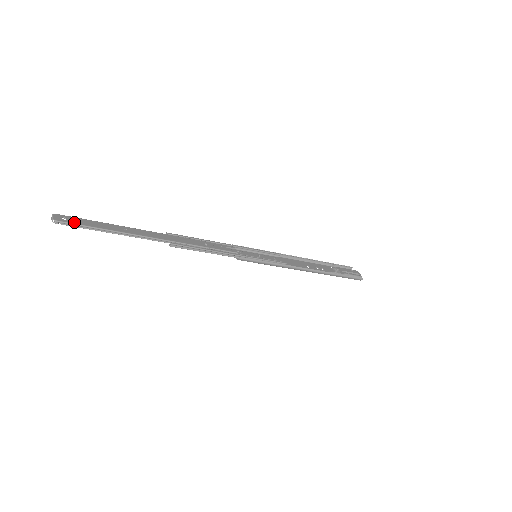
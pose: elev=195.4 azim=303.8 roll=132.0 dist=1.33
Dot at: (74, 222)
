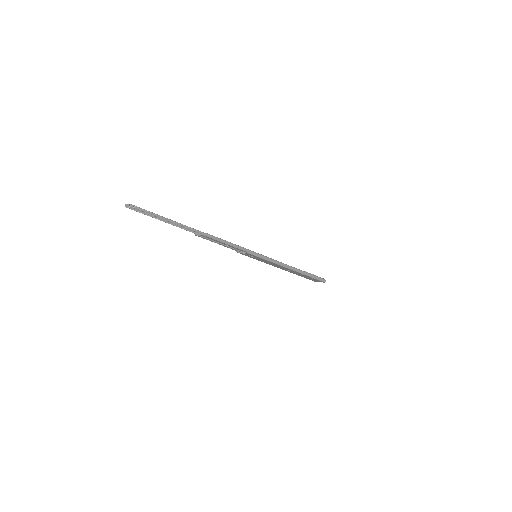
Dot at: (142, 209)
